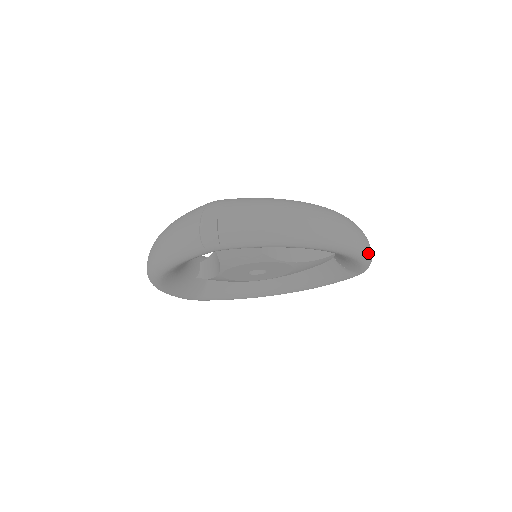
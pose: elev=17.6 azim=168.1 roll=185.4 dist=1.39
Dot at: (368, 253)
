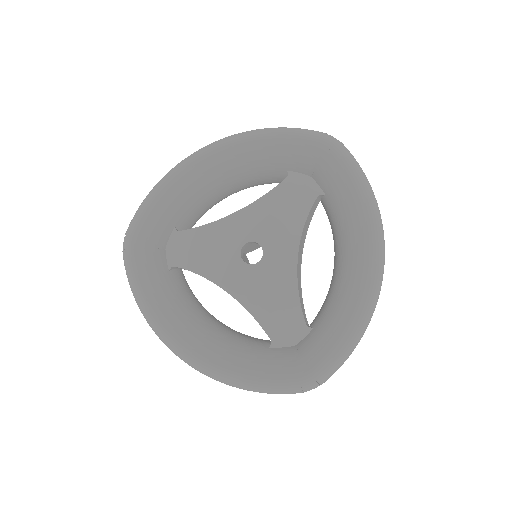
Dot at: (364, 330)
